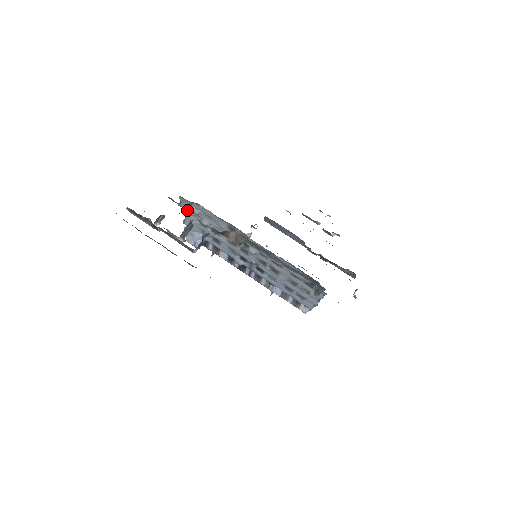
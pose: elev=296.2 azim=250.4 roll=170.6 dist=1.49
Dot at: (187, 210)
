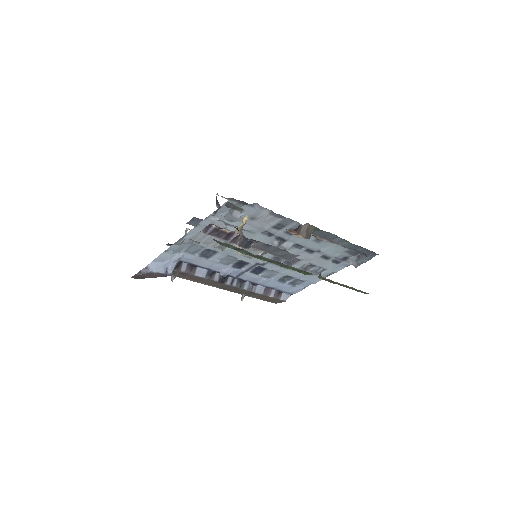
Dot at: (215, 219)
